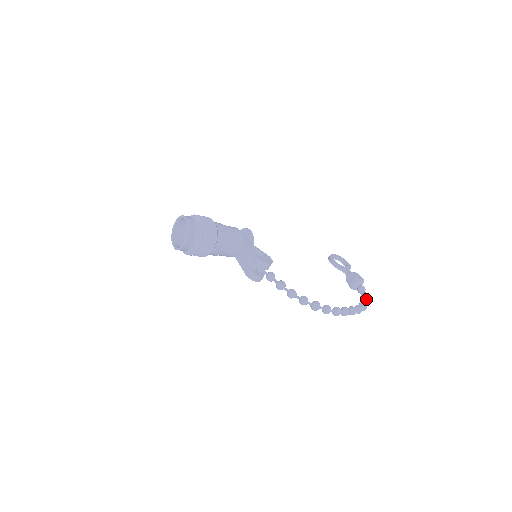
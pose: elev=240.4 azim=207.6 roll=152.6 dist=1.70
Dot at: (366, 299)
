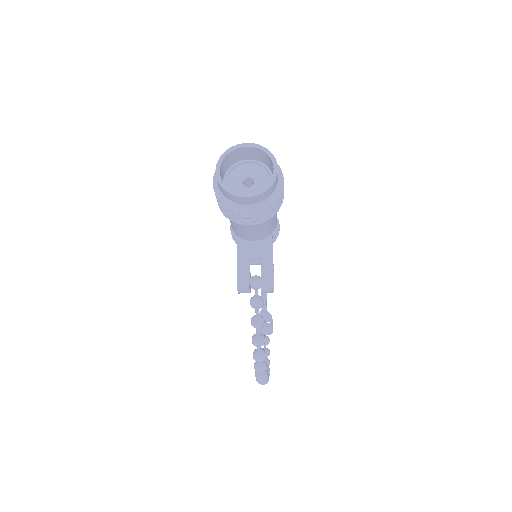
Dot at: occluded
